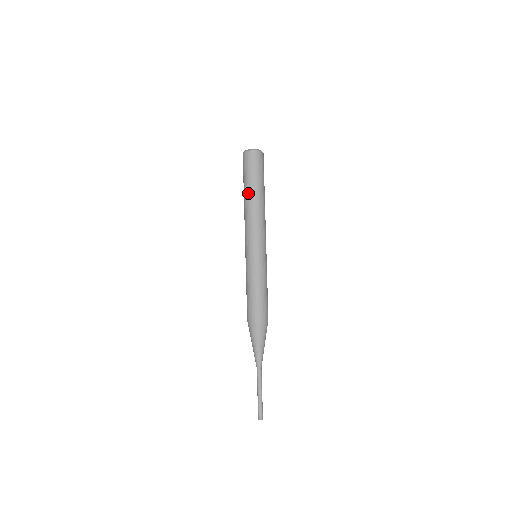
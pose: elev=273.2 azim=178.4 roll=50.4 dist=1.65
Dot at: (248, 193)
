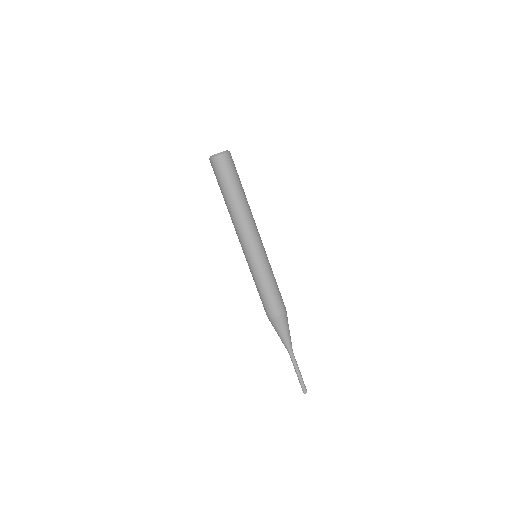
Dot at: (228, 200)
